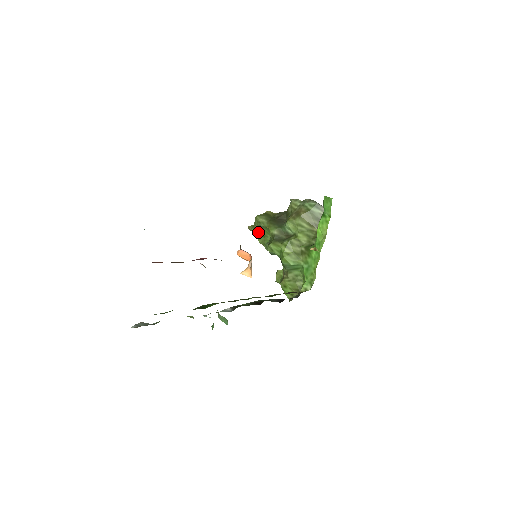
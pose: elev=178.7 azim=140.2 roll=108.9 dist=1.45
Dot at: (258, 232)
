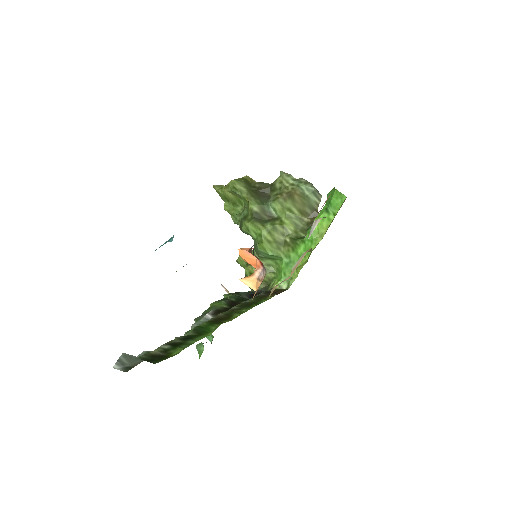
Dot at: (227, 197)
